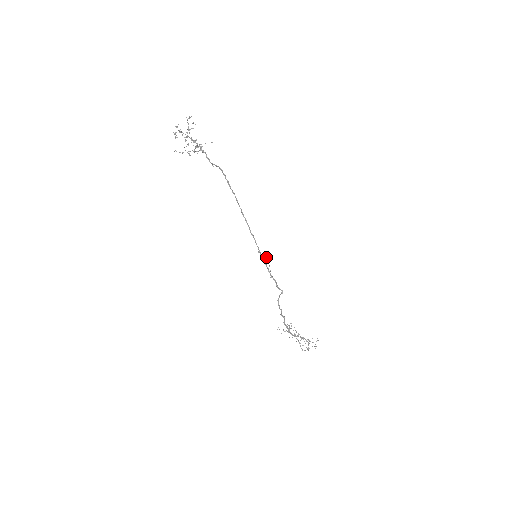
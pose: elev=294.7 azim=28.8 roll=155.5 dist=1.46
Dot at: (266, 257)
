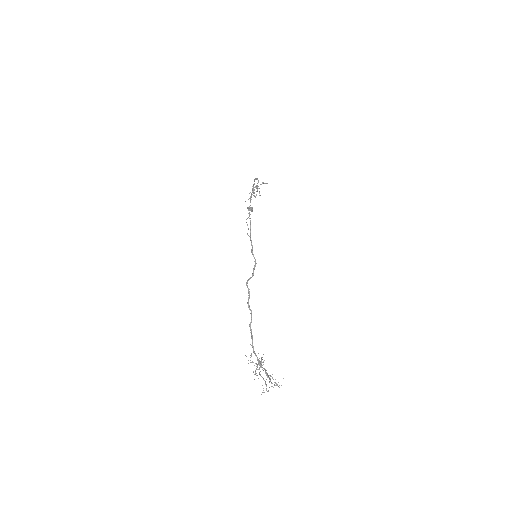
Dot at: (250, 208)
